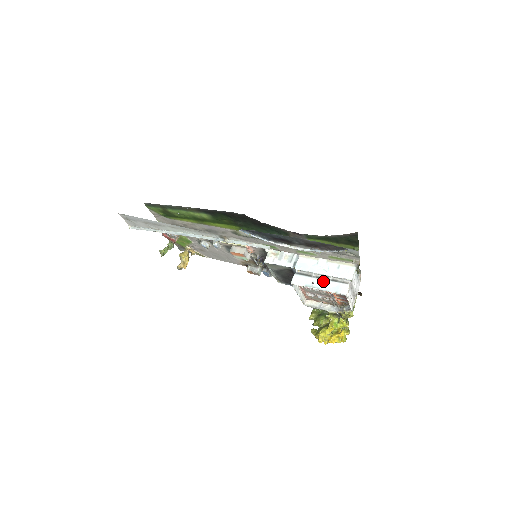
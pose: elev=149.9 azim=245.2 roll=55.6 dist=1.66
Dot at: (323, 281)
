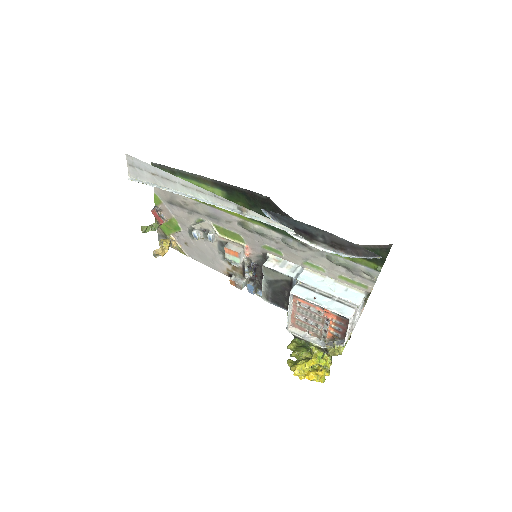
Dot at: (327, 299)
